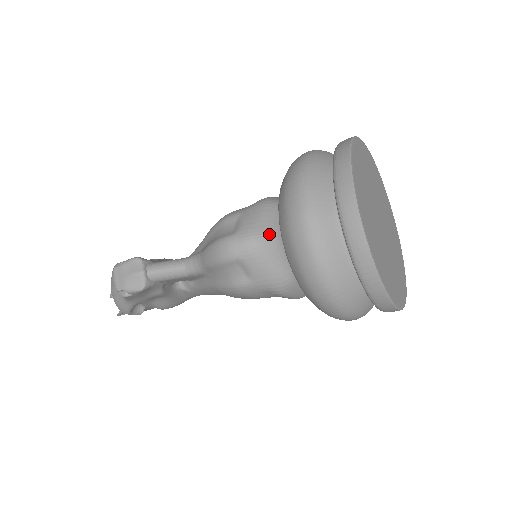
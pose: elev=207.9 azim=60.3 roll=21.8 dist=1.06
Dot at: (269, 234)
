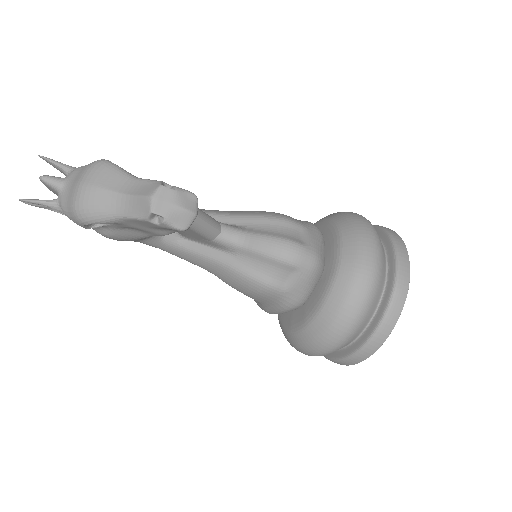
Dot at: (324, 263)
